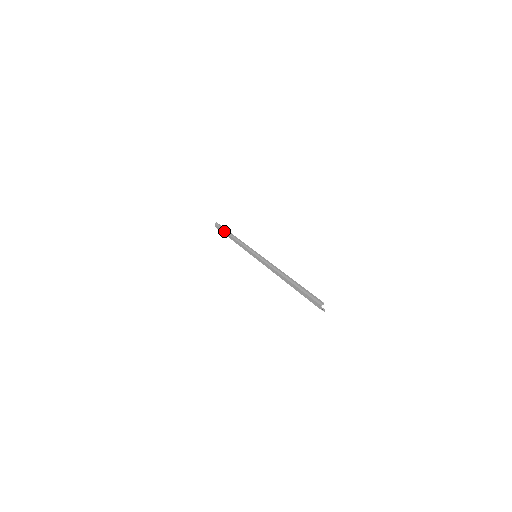
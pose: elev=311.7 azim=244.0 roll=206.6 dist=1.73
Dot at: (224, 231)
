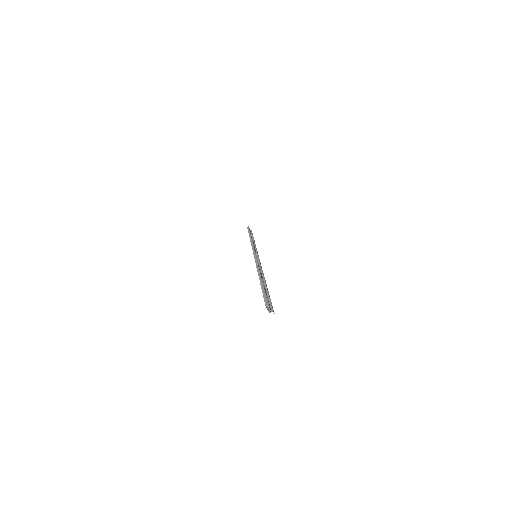
Dot at: occluded
